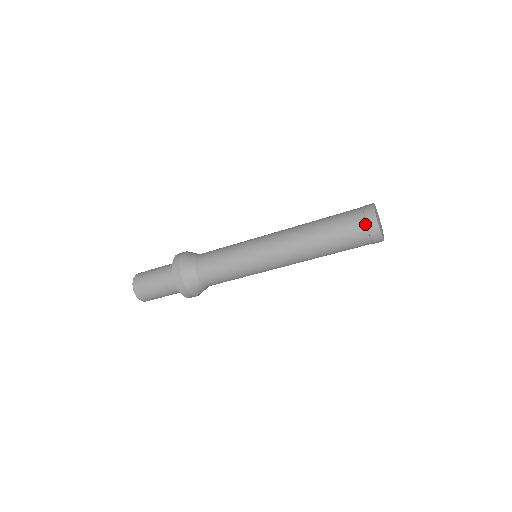
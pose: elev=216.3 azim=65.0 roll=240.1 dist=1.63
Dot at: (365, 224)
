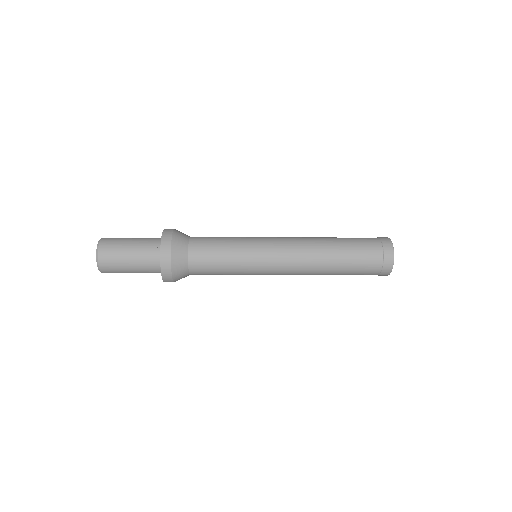
Dot at: (381, 270)
